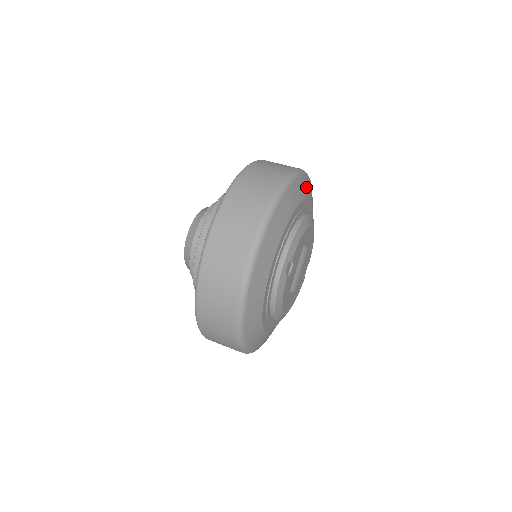
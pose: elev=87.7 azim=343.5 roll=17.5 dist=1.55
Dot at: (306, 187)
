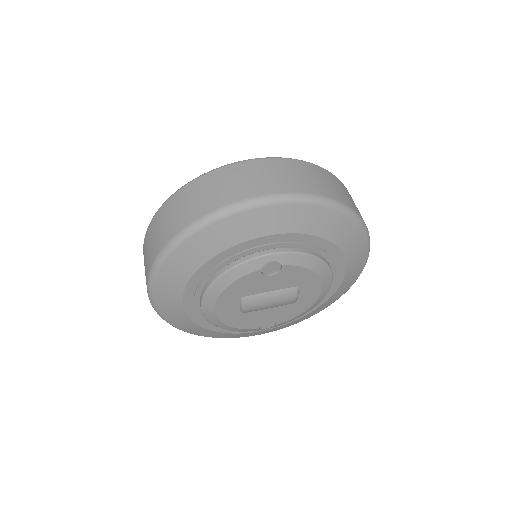
Dot at: (356, 260)
